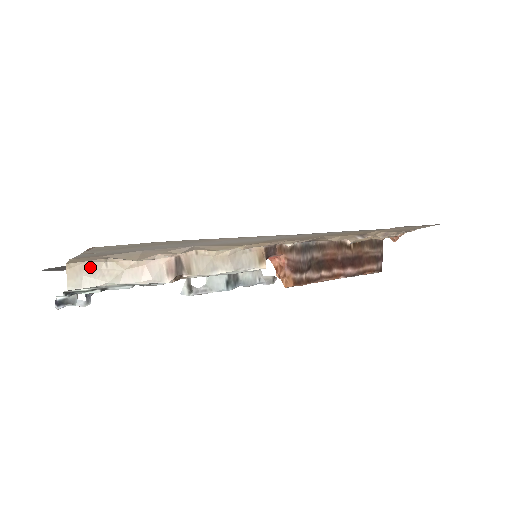
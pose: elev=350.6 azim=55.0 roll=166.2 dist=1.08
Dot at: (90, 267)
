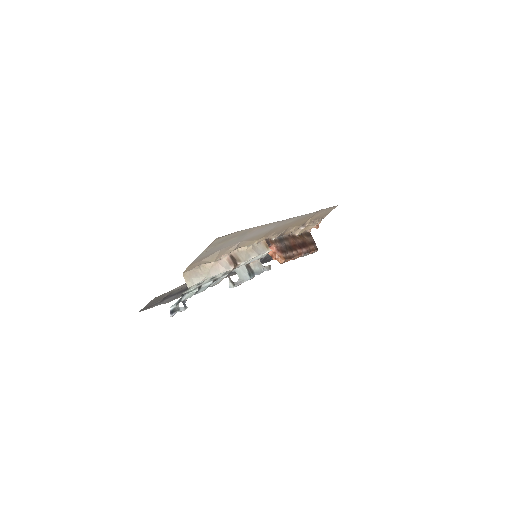
Dot at: (193, 273)
